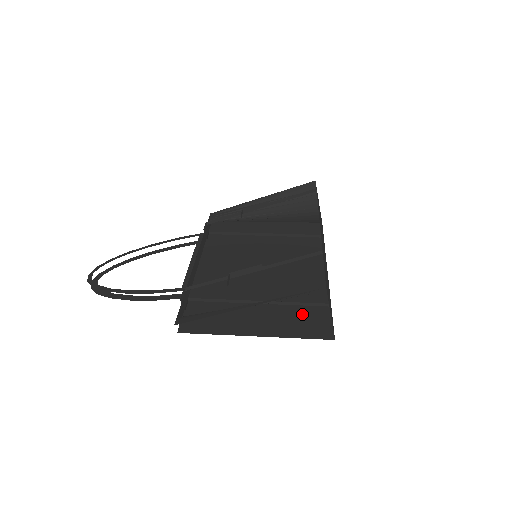
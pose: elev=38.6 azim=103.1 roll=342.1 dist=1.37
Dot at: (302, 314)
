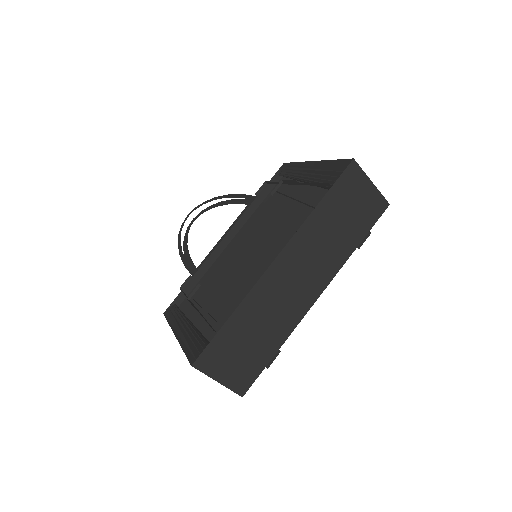
Dot at: occluded
